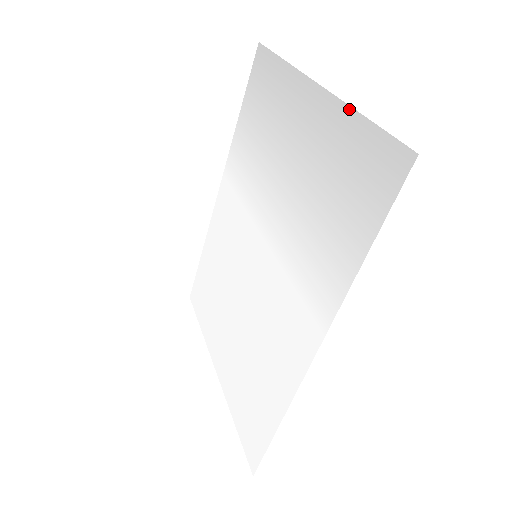
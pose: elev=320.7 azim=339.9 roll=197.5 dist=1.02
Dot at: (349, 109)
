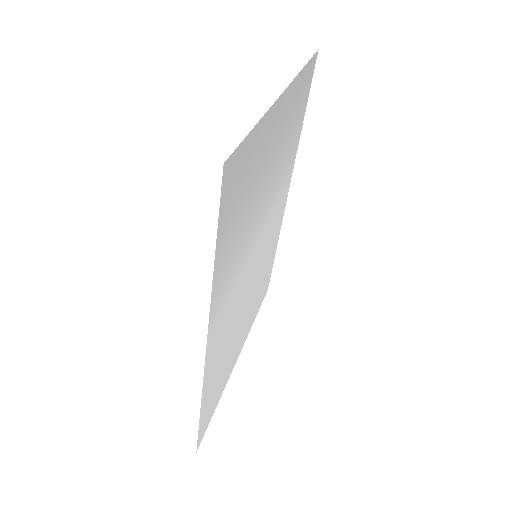
Dot at: (264, 117)
